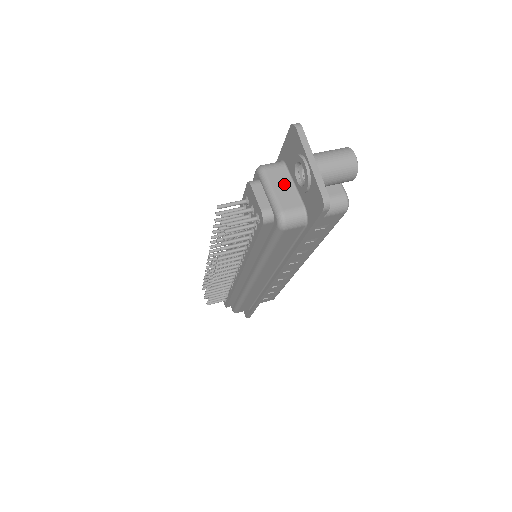
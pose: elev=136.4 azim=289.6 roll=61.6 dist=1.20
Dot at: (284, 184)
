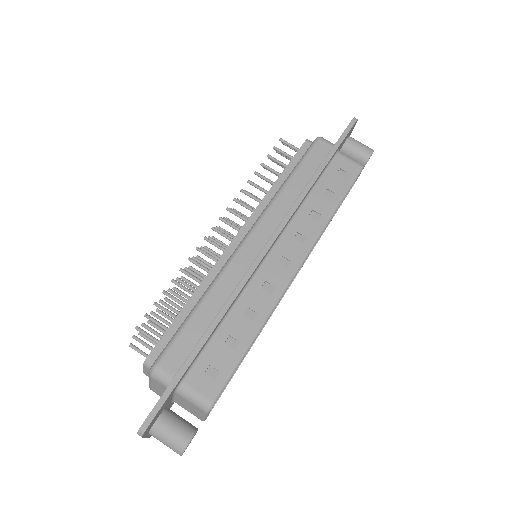
Dot at: (160, 389)
